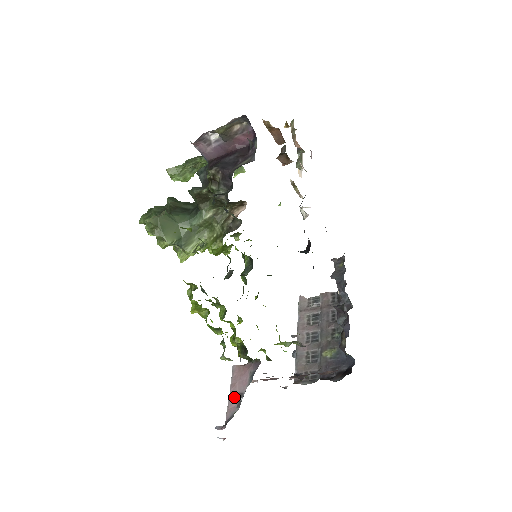
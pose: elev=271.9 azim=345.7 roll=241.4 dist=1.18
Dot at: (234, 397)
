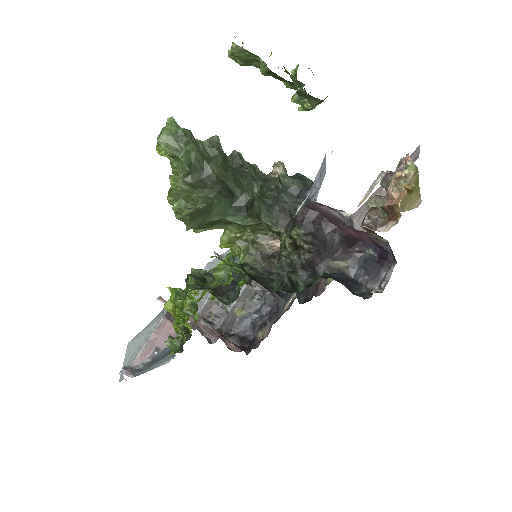
Dot at: (150, 348)
